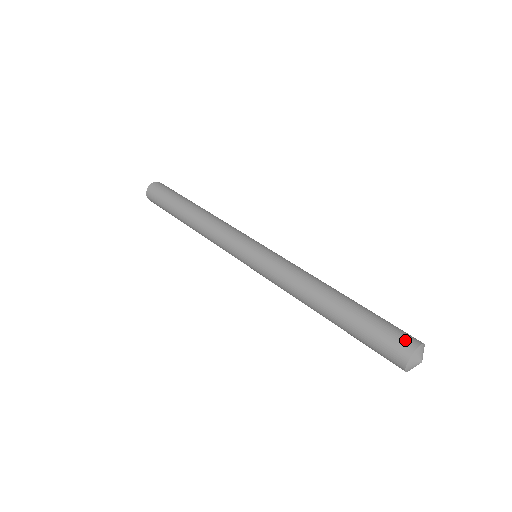
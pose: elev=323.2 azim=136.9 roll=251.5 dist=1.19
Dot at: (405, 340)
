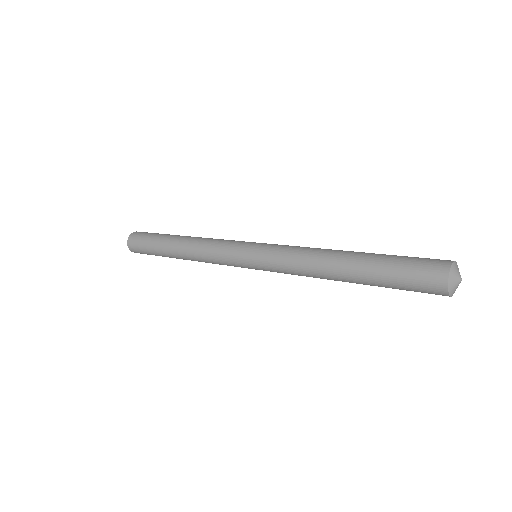
Dot at: (437, 261)
